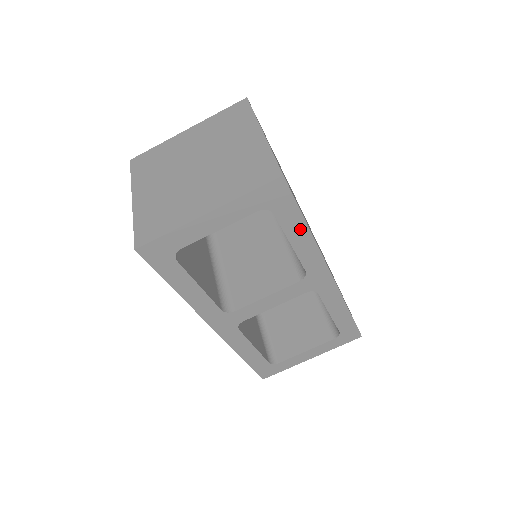
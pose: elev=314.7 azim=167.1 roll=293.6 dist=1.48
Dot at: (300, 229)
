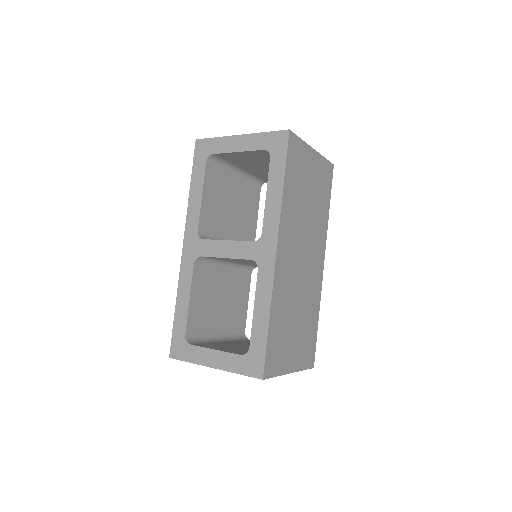
Dot at: (278, 184)
